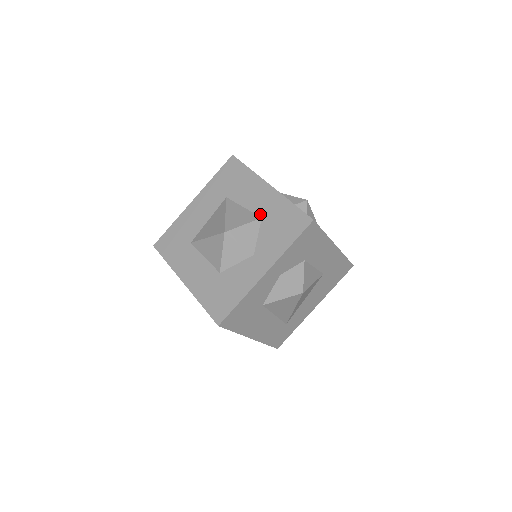
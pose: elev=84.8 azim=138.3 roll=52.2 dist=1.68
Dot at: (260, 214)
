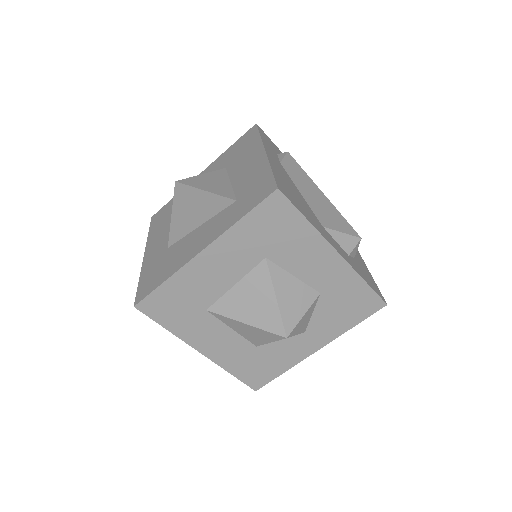
Dot at: (319, 289)
